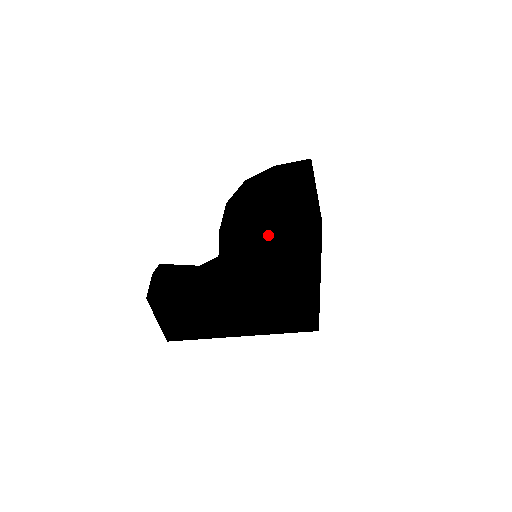
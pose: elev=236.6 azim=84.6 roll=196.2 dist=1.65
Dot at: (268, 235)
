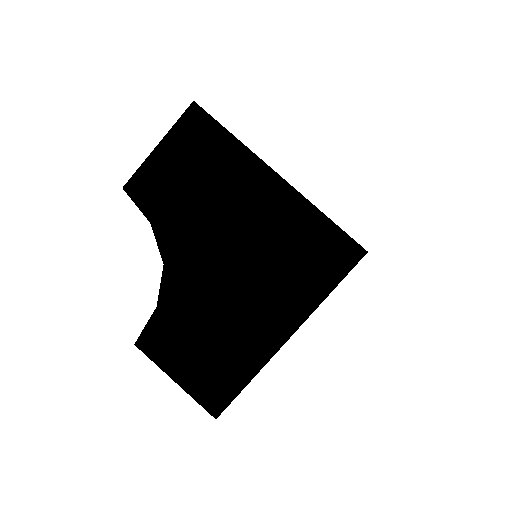
Dot at: (164, 155)
